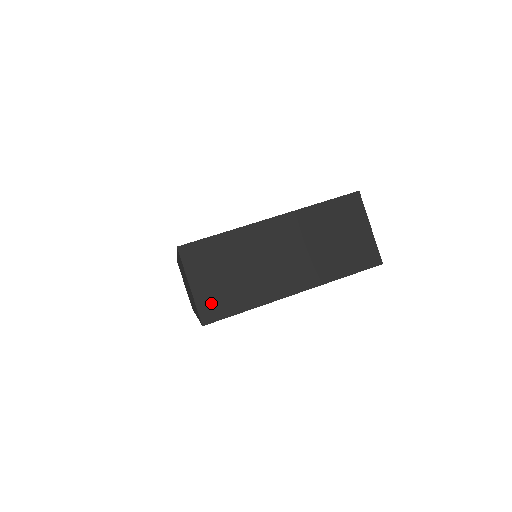
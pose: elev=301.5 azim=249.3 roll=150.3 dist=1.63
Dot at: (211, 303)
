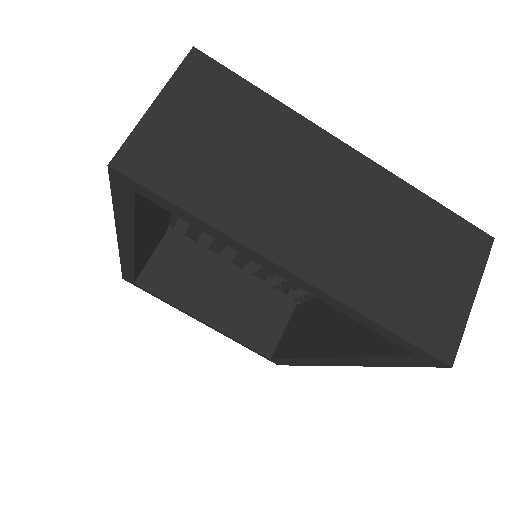
Dot at: (156, 151)
